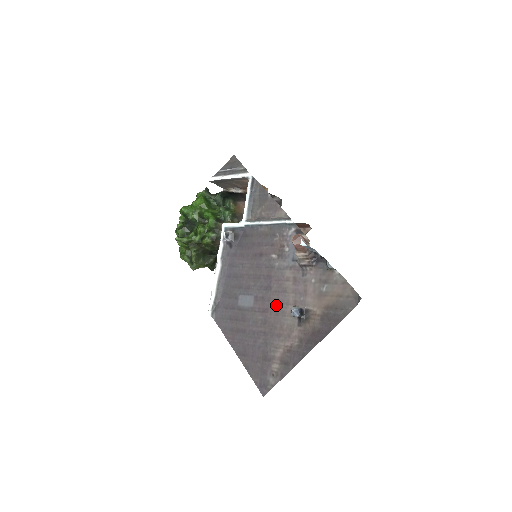
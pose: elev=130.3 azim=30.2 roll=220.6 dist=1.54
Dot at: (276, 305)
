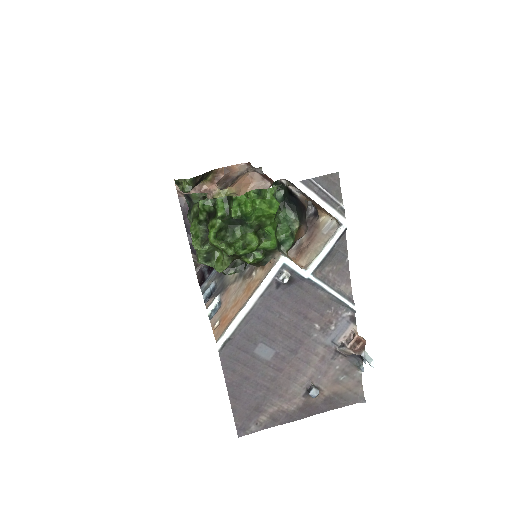
Dot at: (293, 371)
